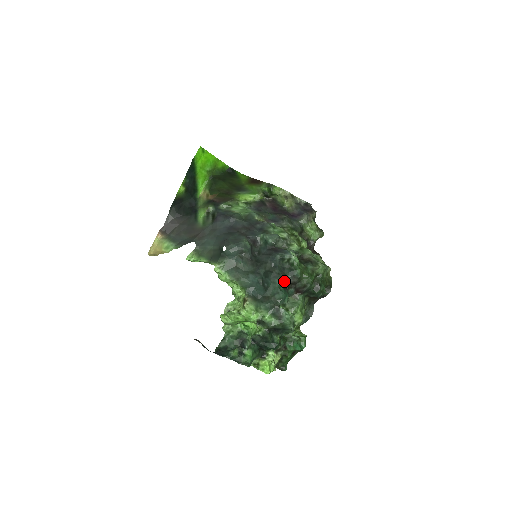
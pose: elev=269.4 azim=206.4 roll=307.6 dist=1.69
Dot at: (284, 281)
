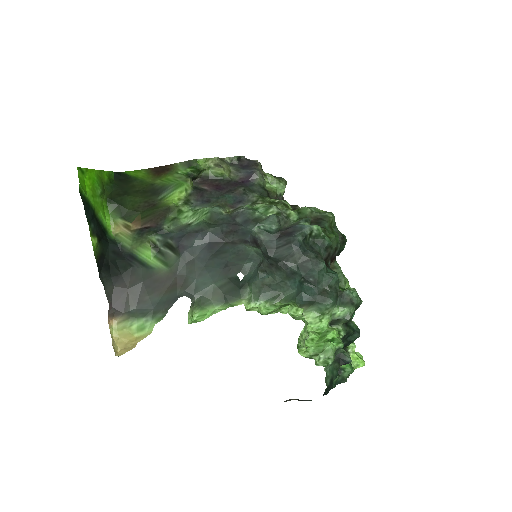
Dot at: occluded
